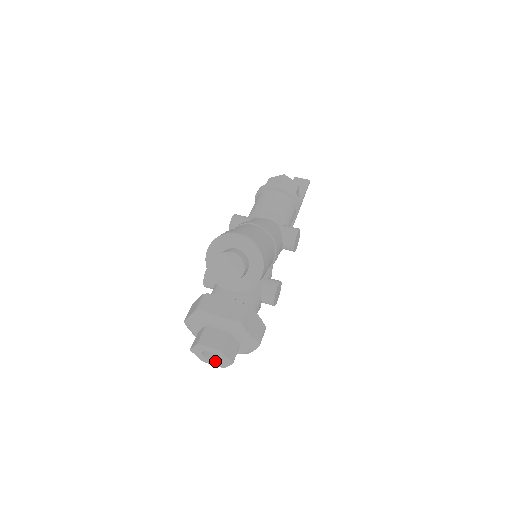
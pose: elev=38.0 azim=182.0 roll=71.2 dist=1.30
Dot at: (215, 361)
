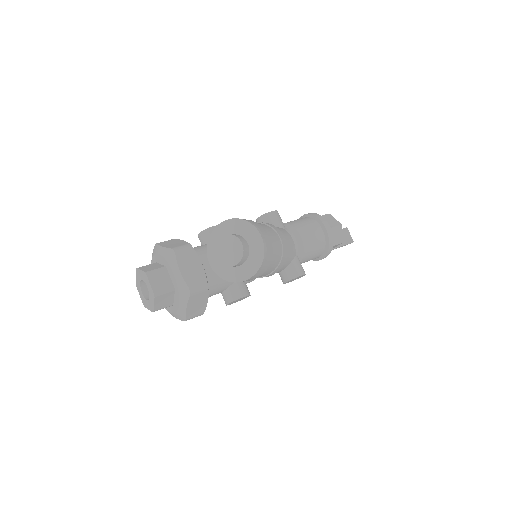
Dot at: (144, 295)
